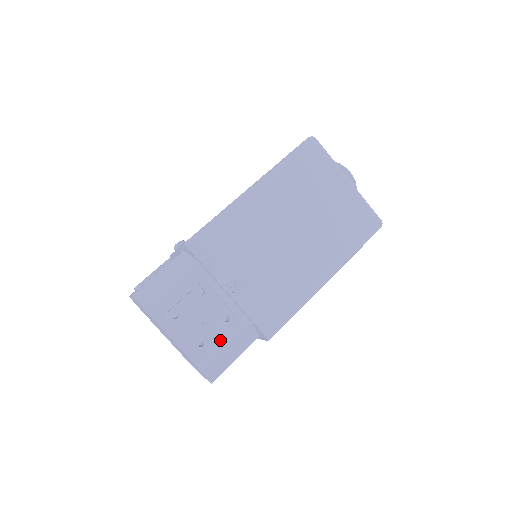
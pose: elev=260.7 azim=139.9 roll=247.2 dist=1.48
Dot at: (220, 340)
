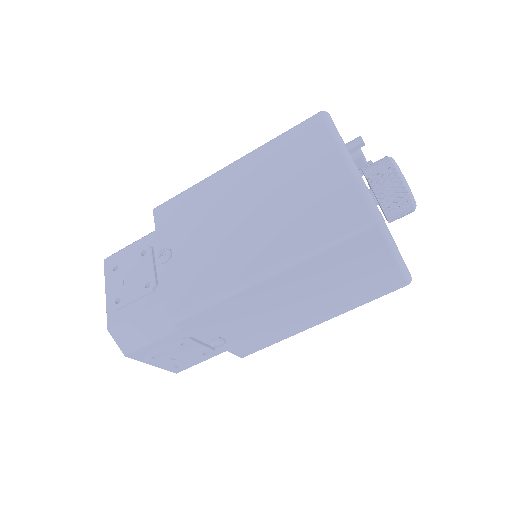
Dot at: (197, 360)
